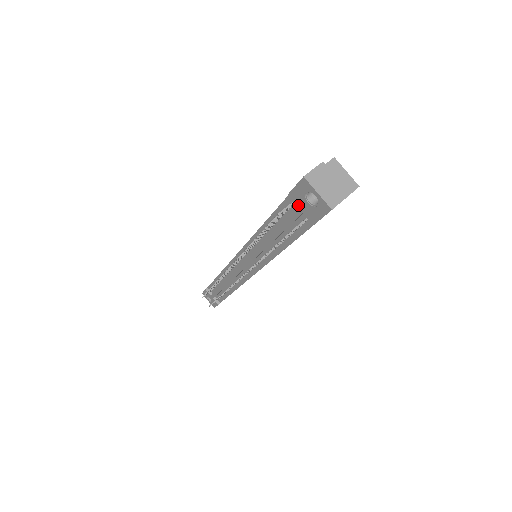
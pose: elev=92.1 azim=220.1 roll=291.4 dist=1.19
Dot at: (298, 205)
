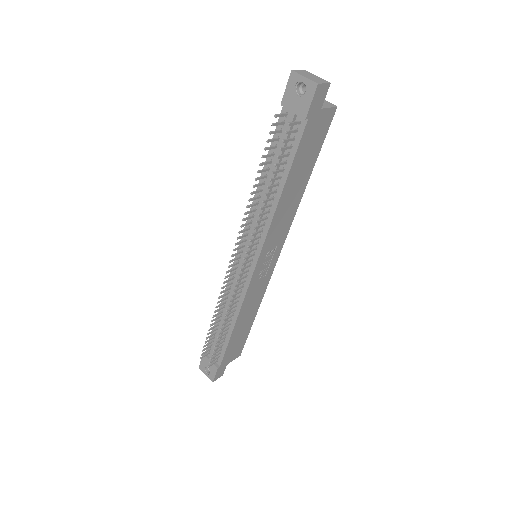
Dot at: (290, 108)
